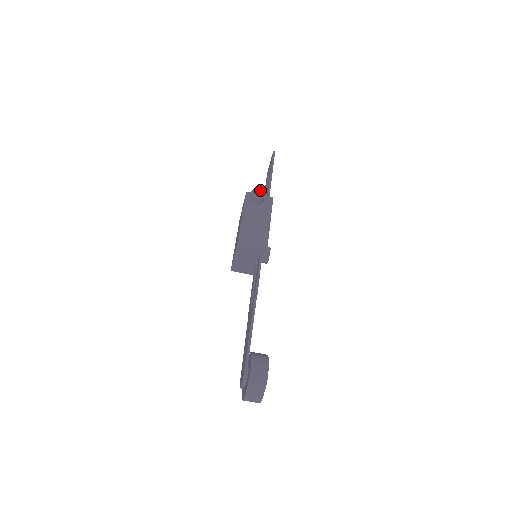
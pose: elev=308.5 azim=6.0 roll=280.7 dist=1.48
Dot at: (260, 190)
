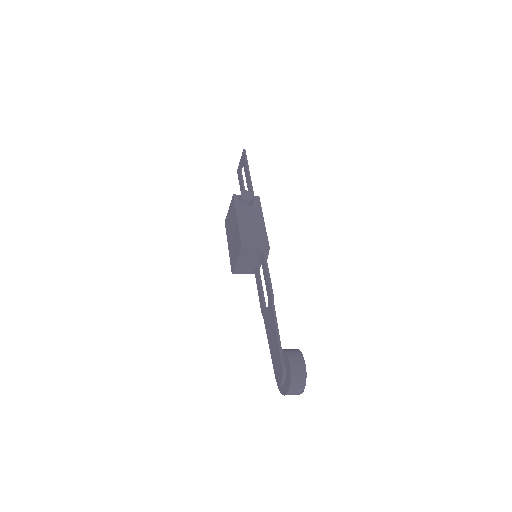
Dot at: (248, 191)
